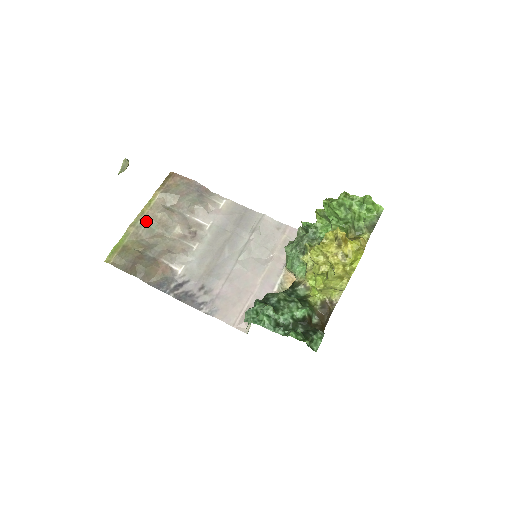
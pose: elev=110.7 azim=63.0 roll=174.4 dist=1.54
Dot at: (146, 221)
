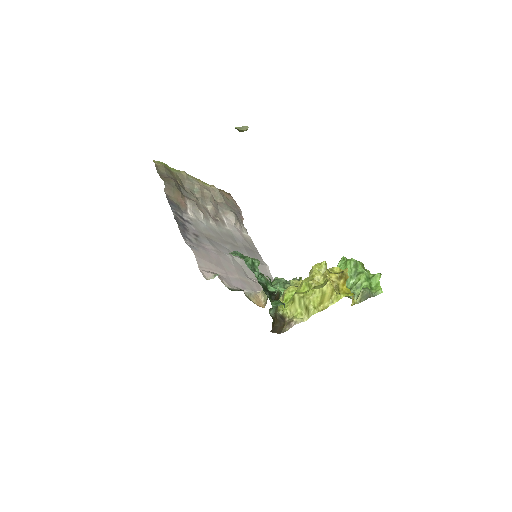
Dot at: (195, 183)
